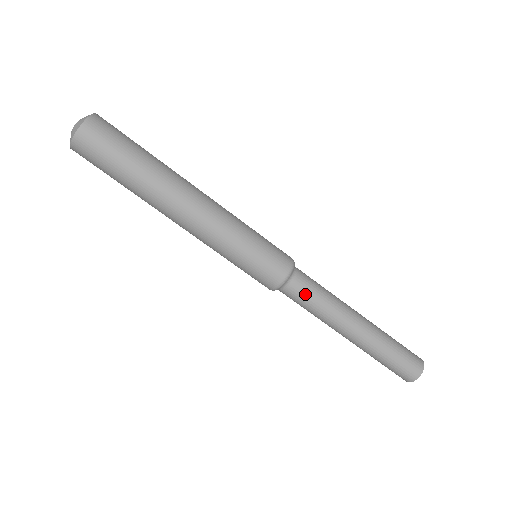
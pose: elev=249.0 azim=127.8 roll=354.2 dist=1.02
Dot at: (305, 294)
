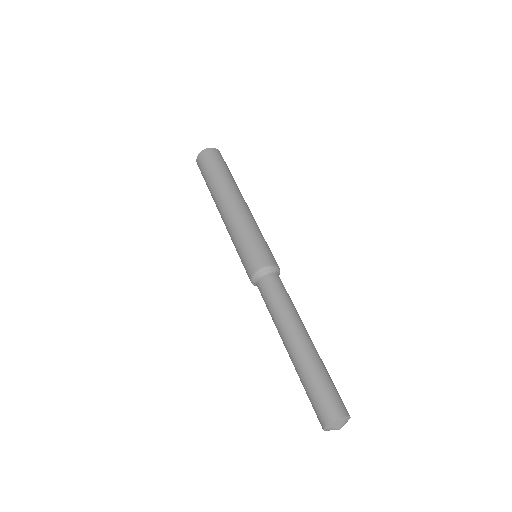
Dot at: (274, 288)
